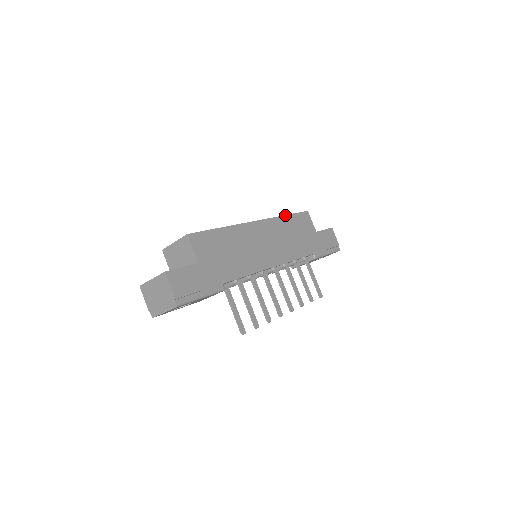
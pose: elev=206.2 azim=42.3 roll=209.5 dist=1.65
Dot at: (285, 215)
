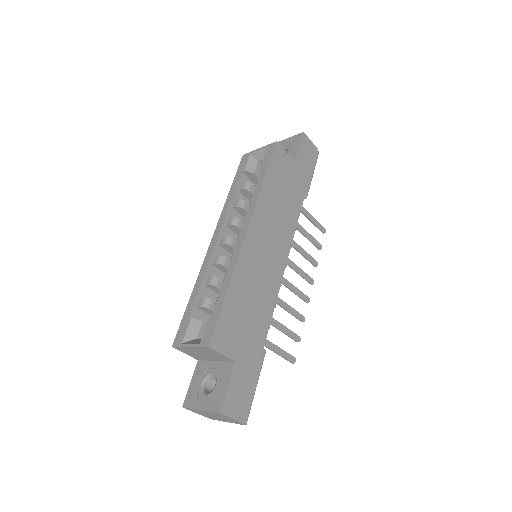
Dot at: (263, 182)
